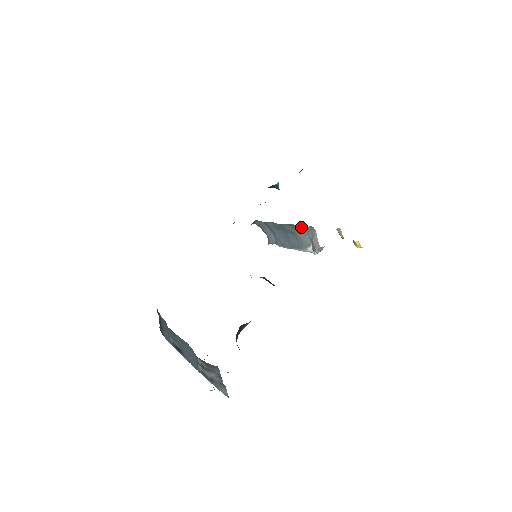
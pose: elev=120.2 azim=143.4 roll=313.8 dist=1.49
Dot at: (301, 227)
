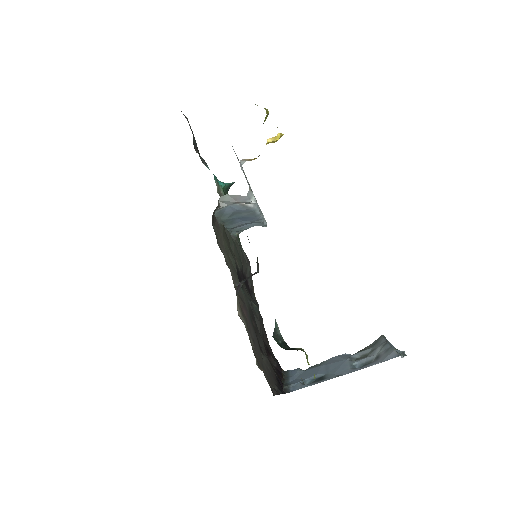
Dot at: (217, 211)
